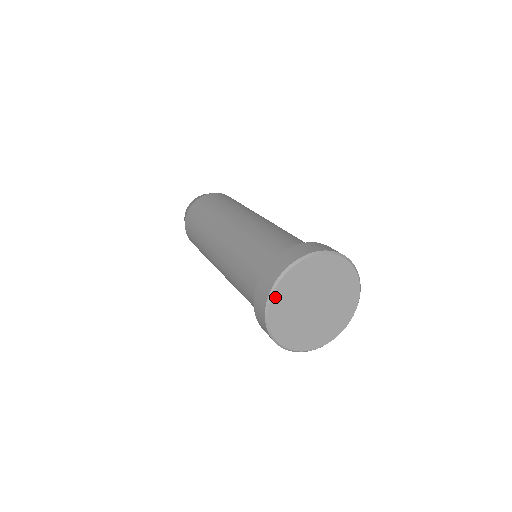
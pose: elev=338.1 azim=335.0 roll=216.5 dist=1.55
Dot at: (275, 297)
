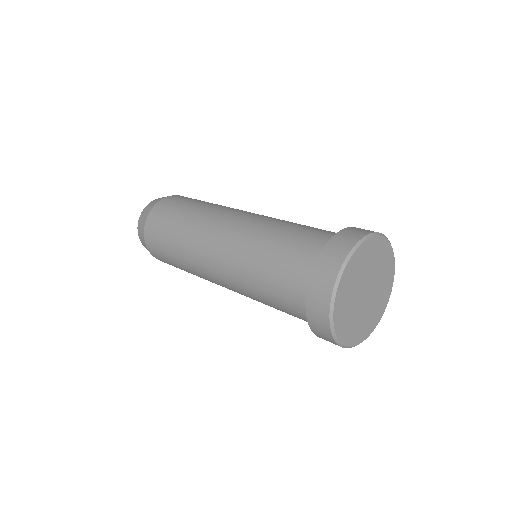
Dot at: (365, 245)
